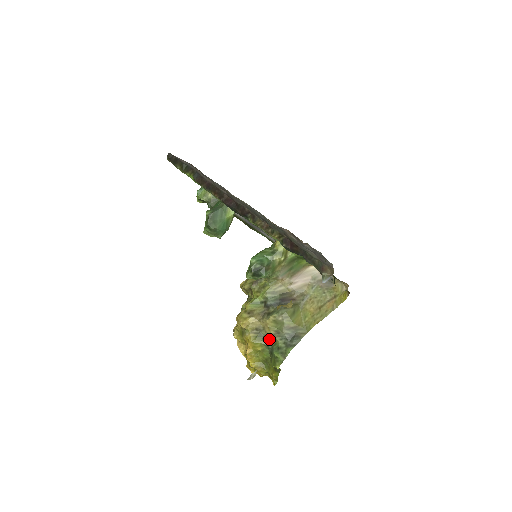
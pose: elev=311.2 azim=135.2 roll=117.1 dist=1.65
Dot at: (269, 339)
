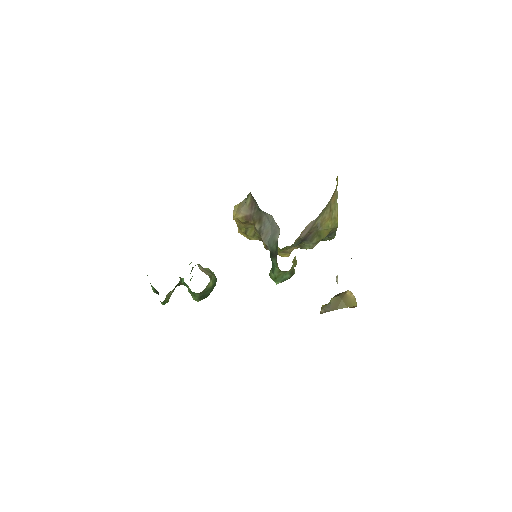
Dot at: occluded
